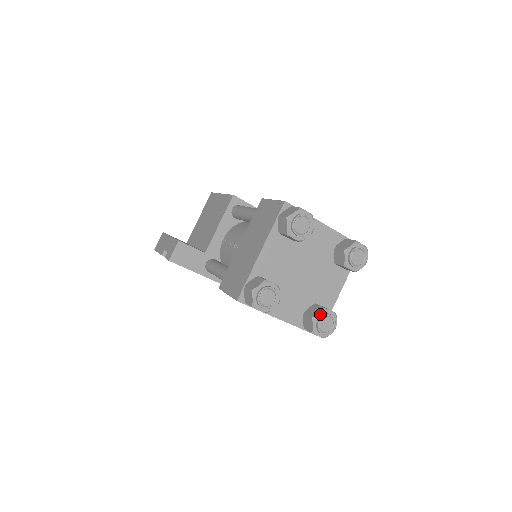
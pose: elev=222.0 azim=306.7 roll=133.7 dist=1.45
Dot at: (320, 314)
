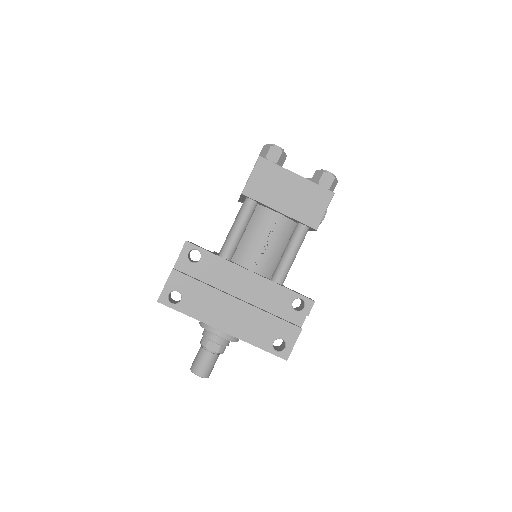
Dot at: occluded
